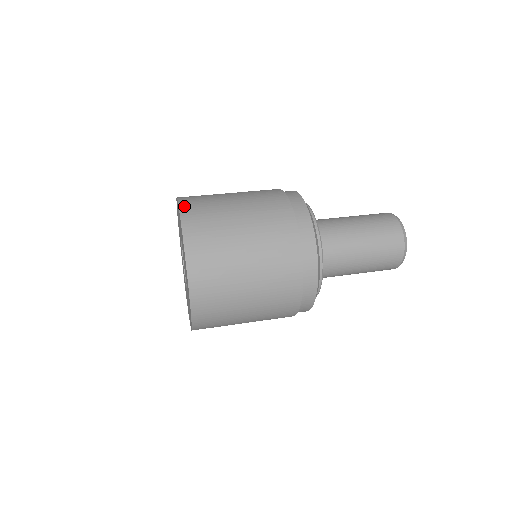
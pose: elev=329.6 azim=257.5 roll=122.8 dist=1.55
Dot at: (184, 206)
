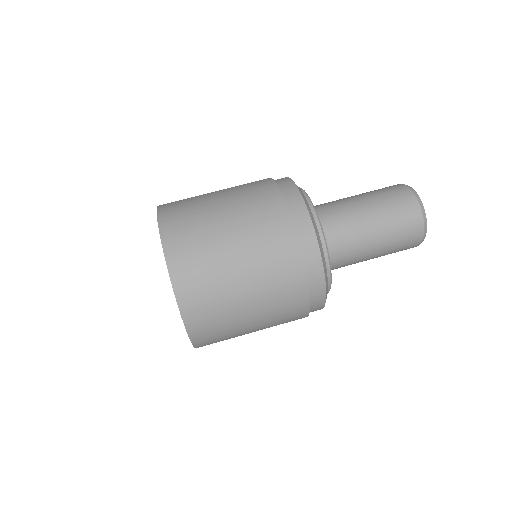
Dot at: (178, 285)
